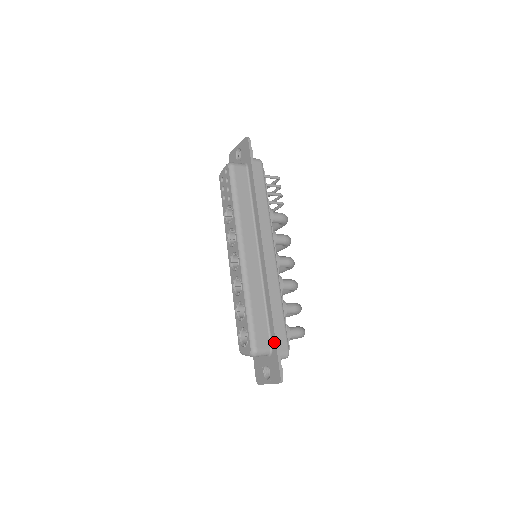
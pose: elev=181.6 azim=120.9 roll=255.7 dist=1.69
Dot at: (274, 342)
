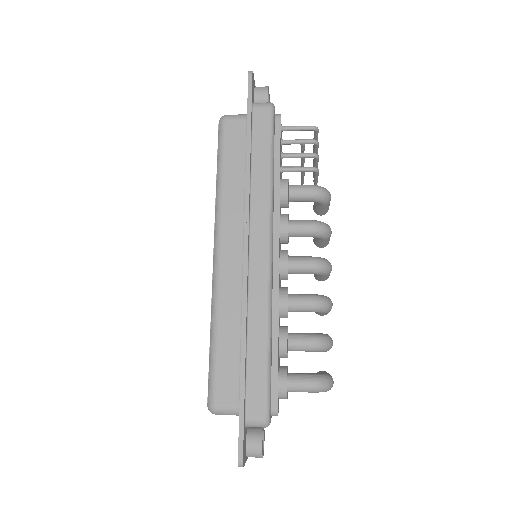
Dot at: occluded
